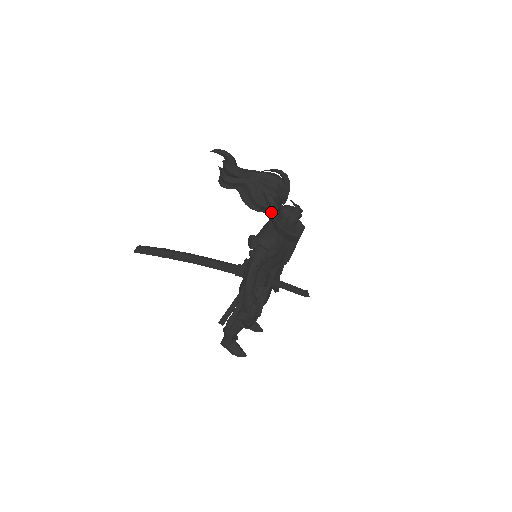
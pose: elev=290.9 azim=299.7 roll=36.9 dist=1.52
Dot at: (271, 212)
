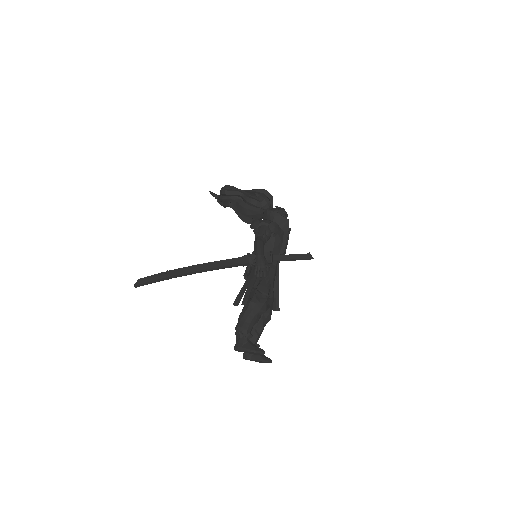
Dot at: (264, 211)
